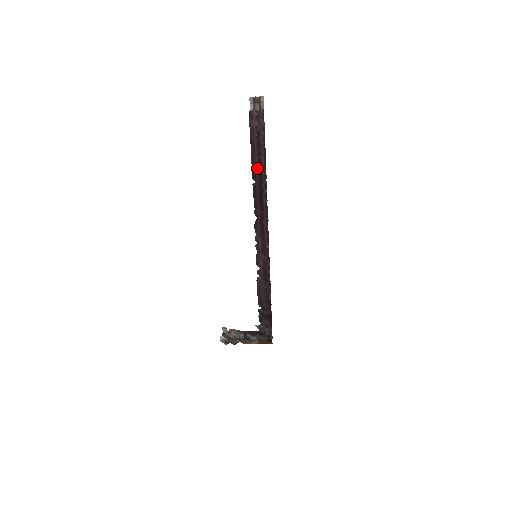
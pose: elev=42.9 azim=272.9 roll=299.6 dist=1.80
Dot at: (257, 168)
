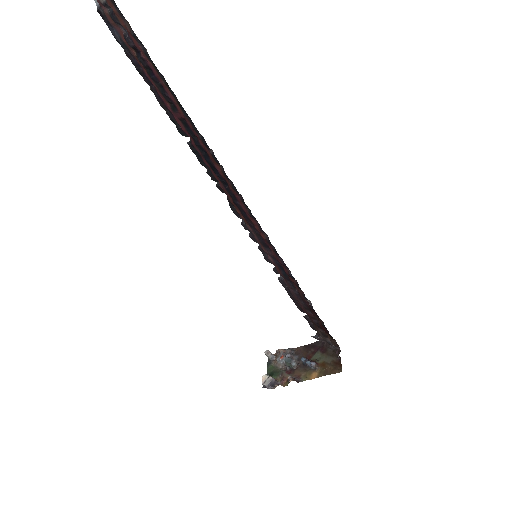
Dot at: (175, 116)
